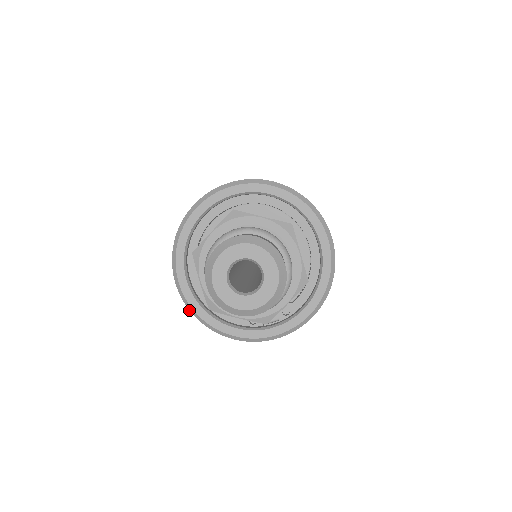
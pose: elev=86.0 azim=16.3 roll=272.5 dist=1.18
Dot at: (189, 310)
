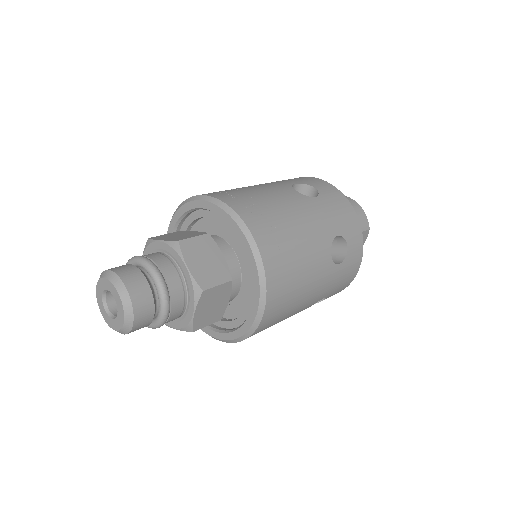
Dot at: occluded
